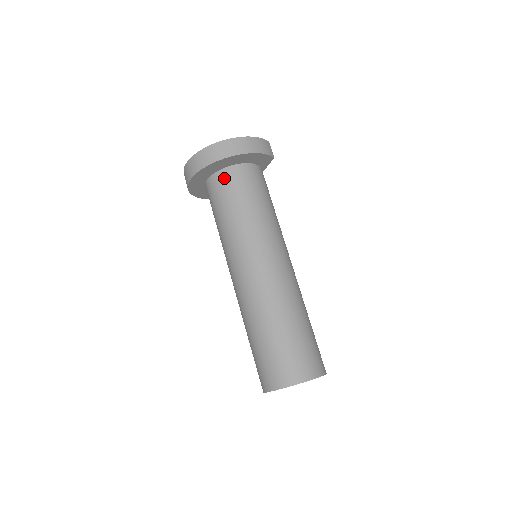
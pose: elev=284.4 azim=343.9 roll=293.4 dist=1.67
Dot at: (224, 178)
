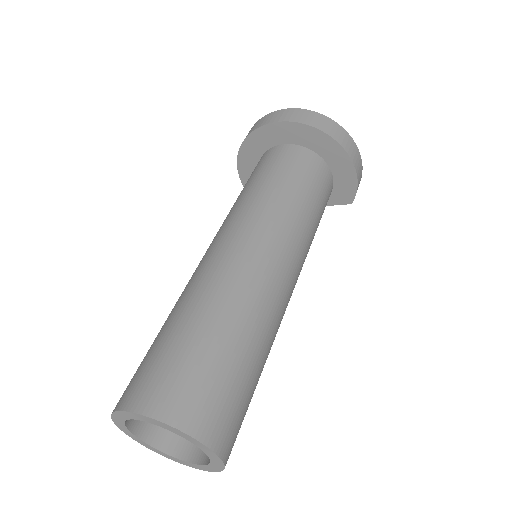
Dot at: (309, 158)
